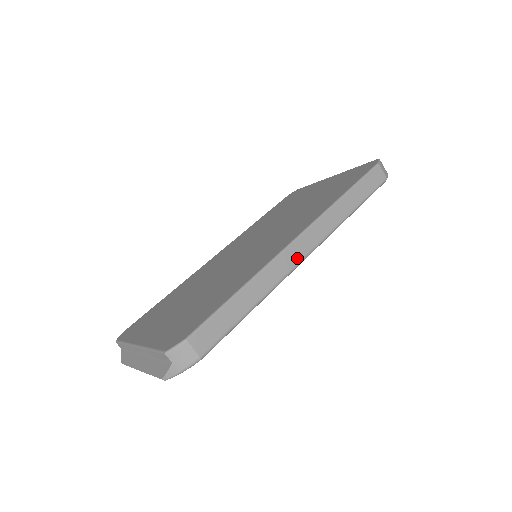
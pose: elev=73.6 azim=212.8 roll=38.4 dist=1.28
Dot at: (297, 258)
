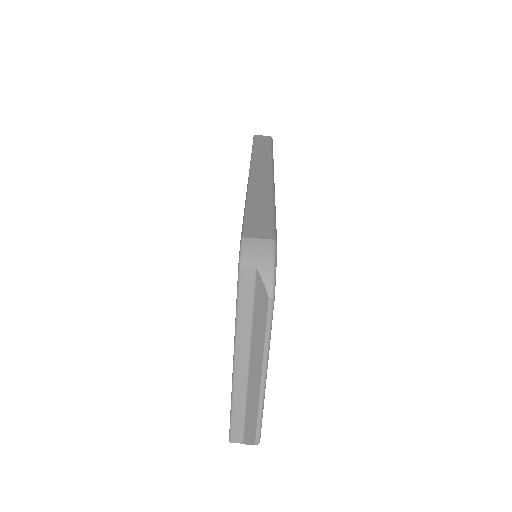
Dot at: (266, 176)
